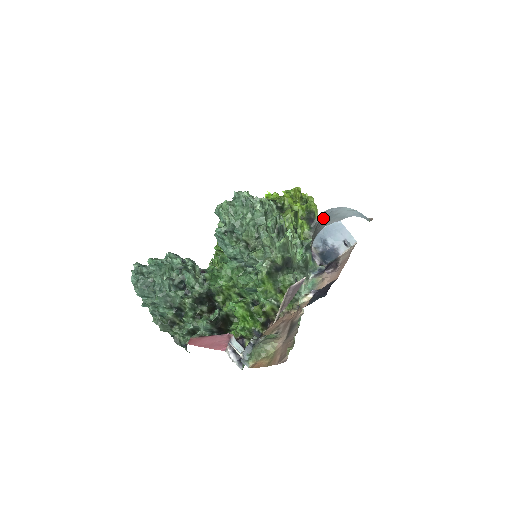
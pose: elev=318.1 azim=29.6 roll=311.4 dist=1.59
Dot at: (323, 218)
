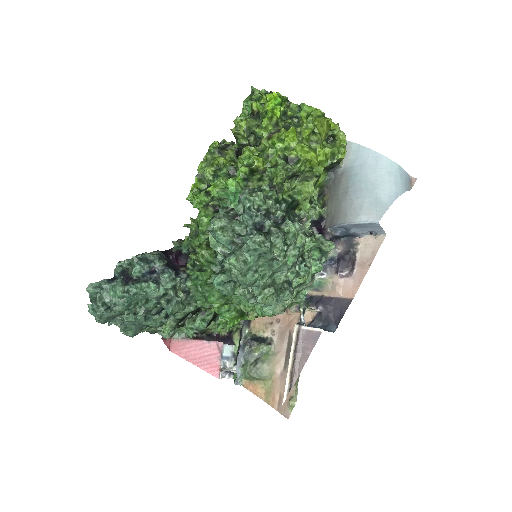
Dot at: (351, 176)
